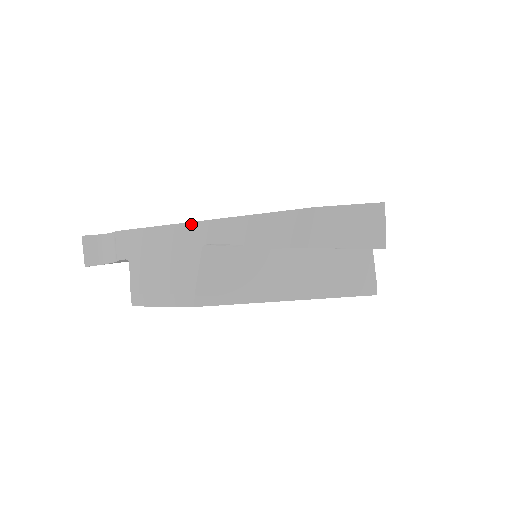
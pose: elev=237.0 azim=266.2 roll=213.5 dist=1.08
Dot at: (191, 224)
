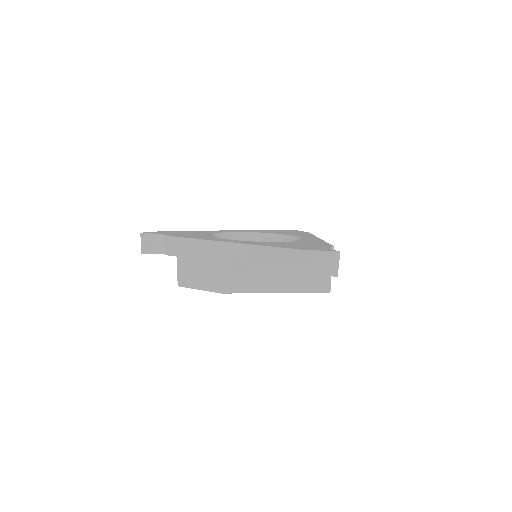
Dot at: (223, 243)
